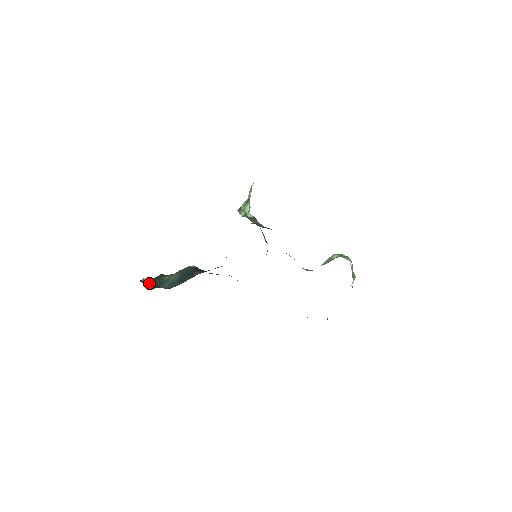
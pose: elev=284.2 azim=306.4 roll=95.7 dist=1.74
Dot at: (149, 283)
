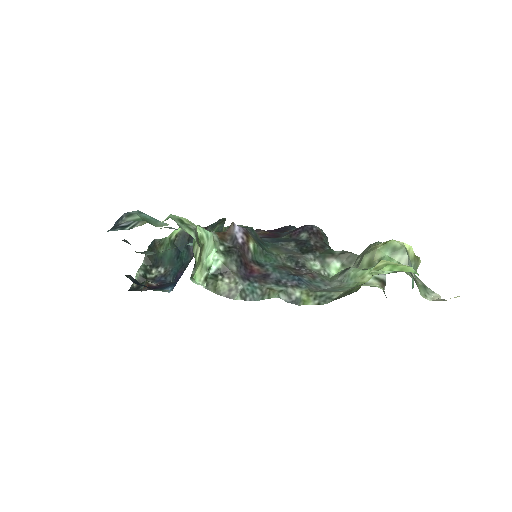
Dot at: (146, 259)
